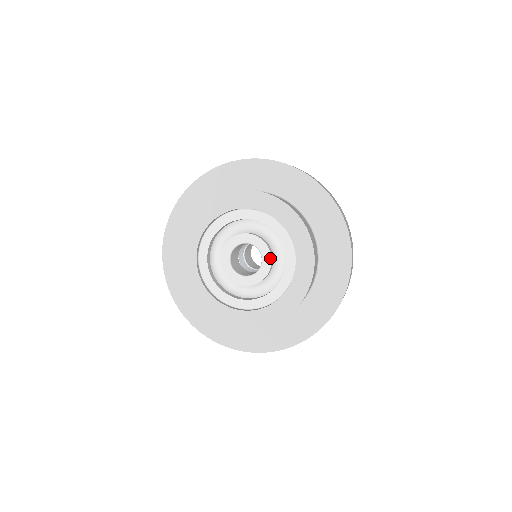
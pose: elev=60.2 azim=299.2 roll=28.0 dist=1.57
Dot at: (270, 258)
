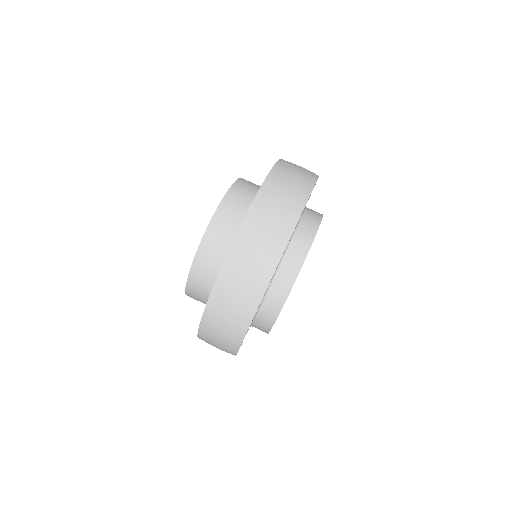
Dot at: occluded
